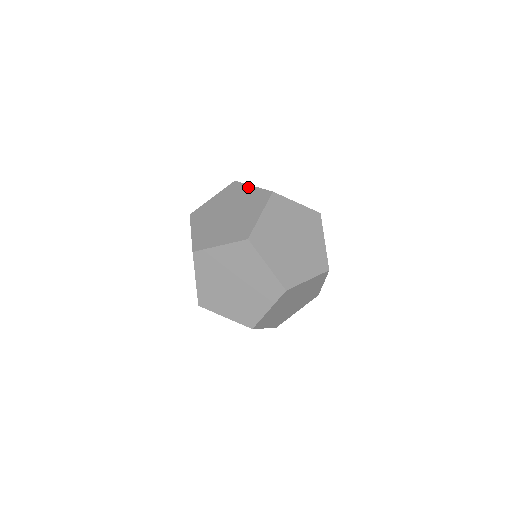
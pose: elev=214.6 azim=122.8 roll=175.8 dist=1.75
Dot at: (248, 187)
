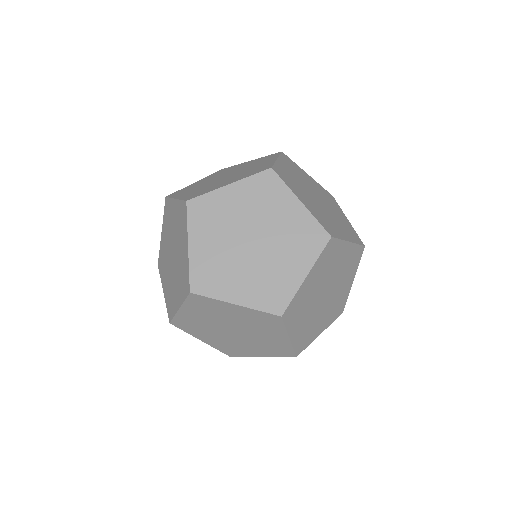
Dot at: (244, 163)
